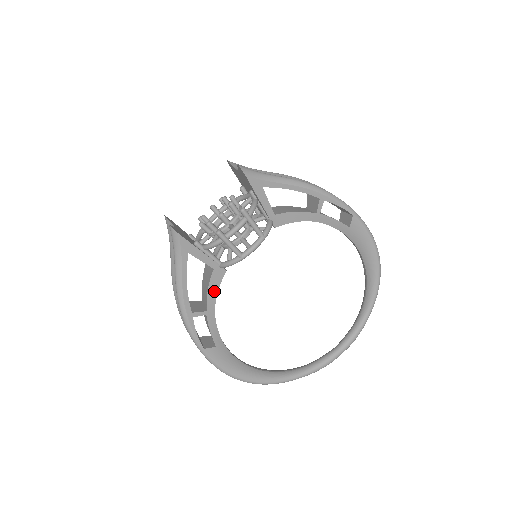
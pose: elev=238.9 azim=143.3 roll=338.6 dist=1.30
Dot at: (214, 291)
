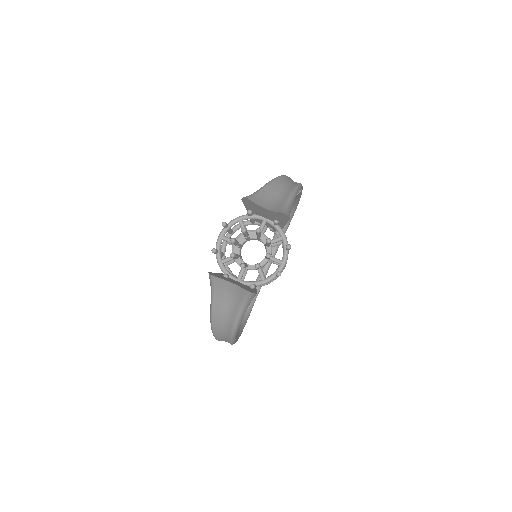
Dot at: occluded
